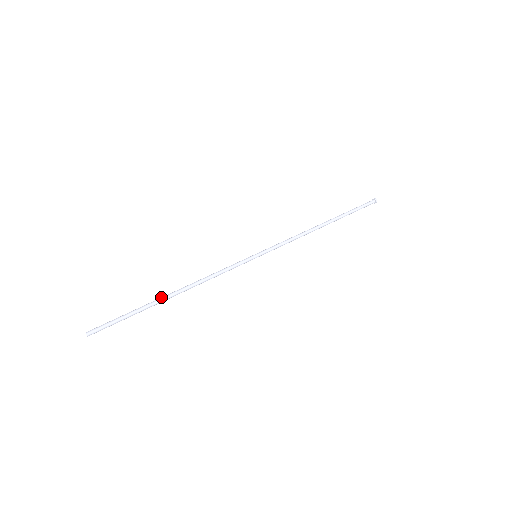
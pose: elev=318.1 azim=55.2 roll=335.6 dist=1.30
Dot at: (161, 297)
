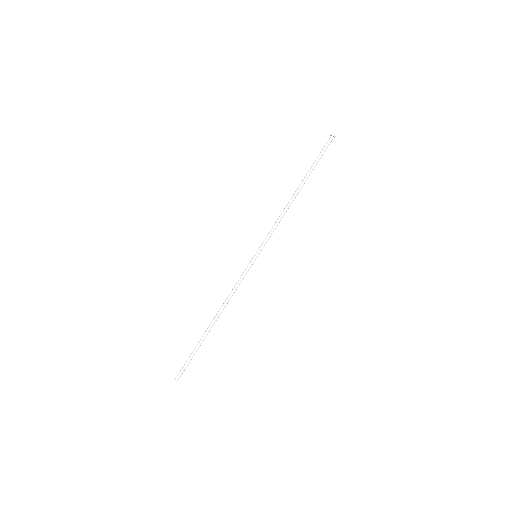
Dot at: (207, 330)
